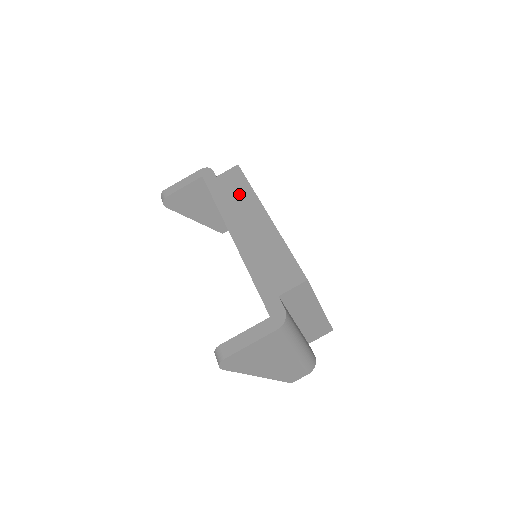
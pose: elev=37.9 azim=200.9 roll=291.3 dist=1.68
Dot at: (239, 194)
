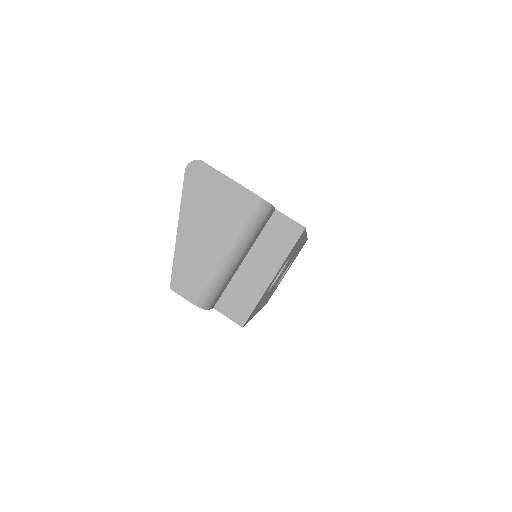
Dot at: occluded
